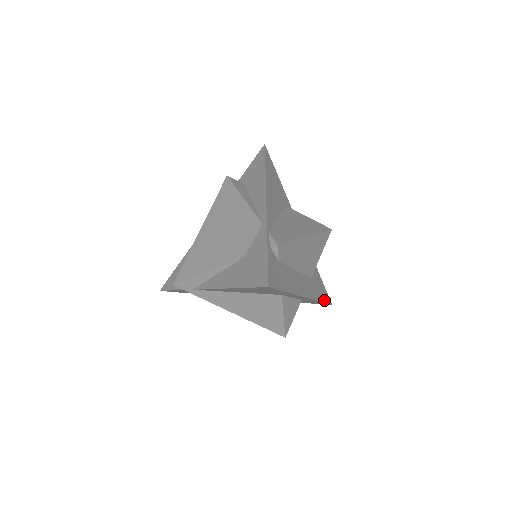
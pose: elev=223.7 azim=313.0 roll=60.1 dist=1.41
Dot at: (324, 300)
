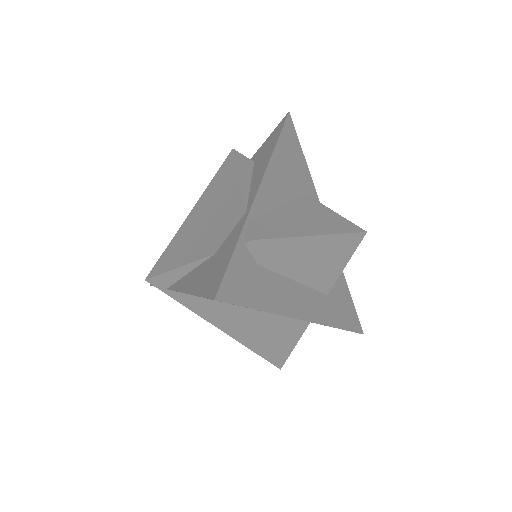
Dot at: (347, 326)
